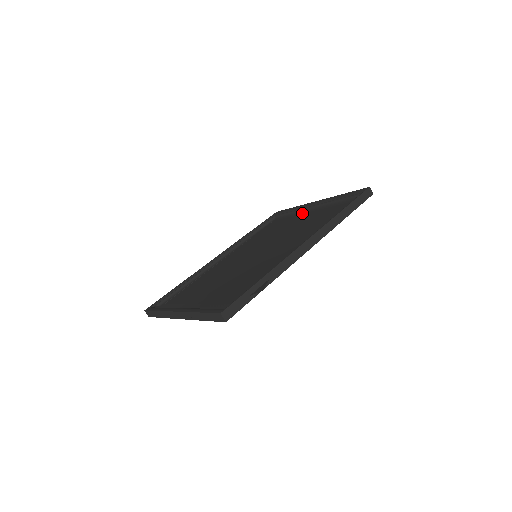
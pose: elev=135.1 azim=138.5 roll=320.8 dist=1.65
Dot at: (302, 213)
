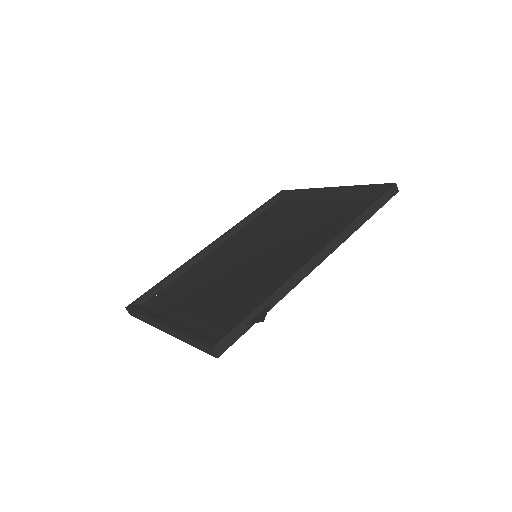
Dot at: (312, 200)
